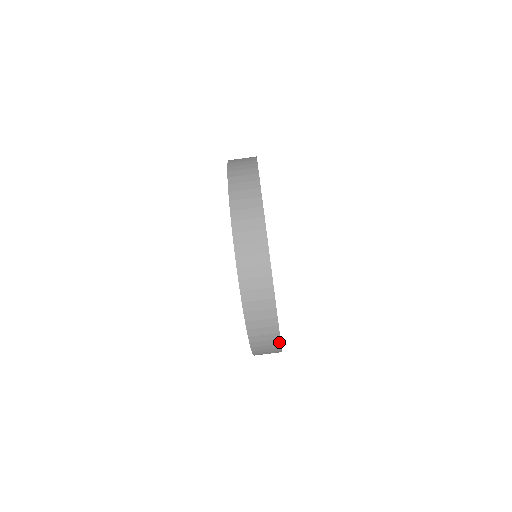
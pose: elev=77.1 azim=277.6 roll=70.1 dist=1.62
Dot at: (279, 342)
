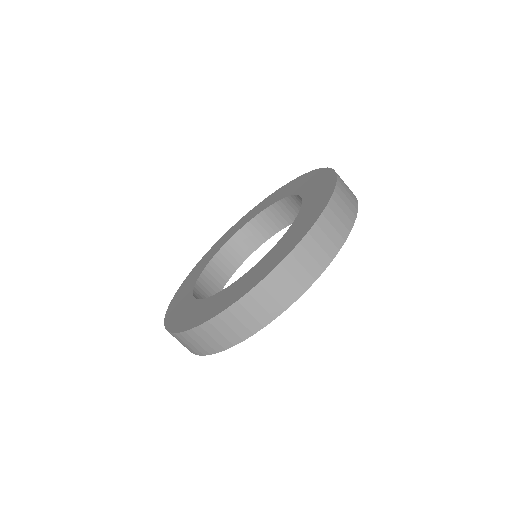
Dot at: occluded
